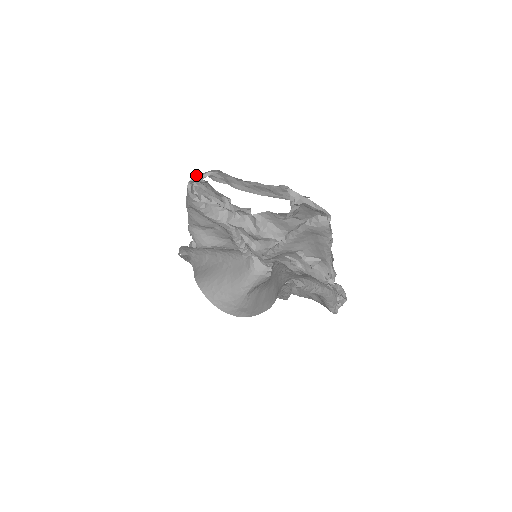
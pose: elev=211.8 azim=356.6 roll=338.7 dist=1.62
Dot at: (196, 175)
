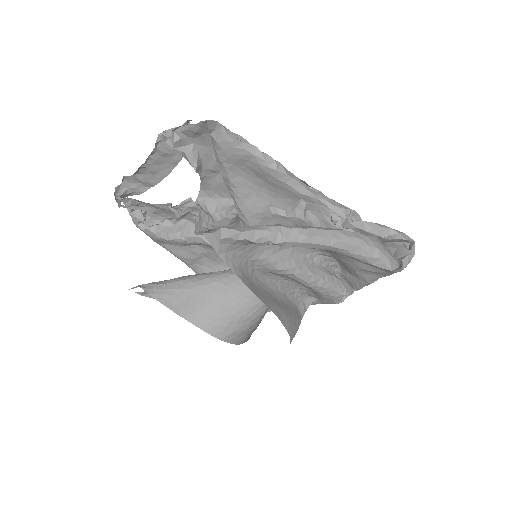
Dot at: occluded
